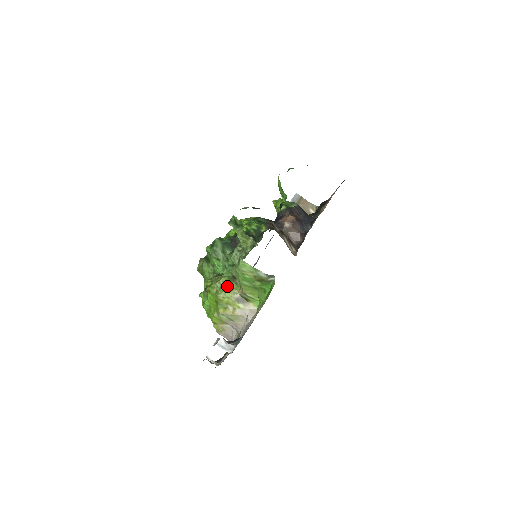
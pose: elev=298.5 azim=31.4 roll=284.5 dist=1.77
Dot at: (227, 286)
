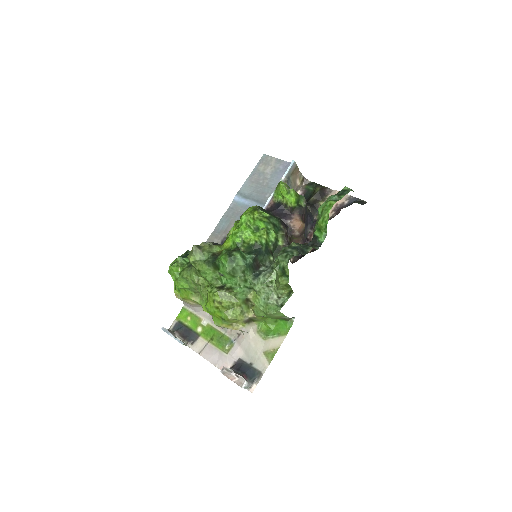
Dot at: (241, 310)
